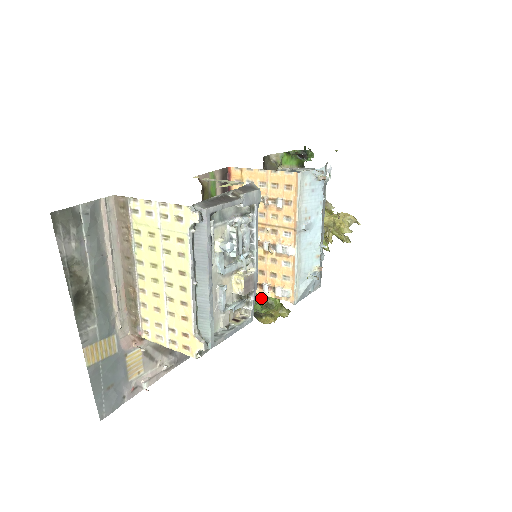
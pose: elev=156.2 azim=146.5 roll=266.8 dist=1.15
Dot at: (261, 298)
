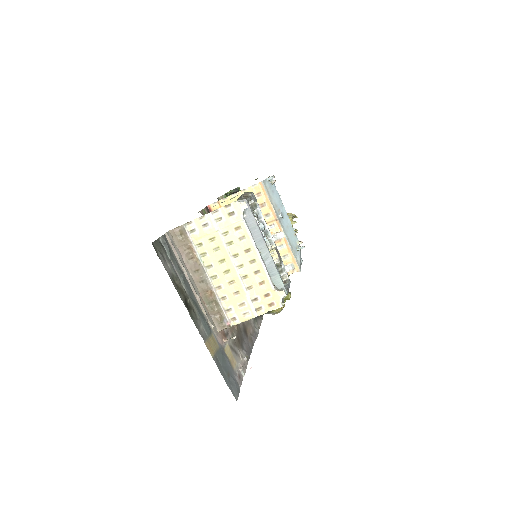
Dot at: occluded
